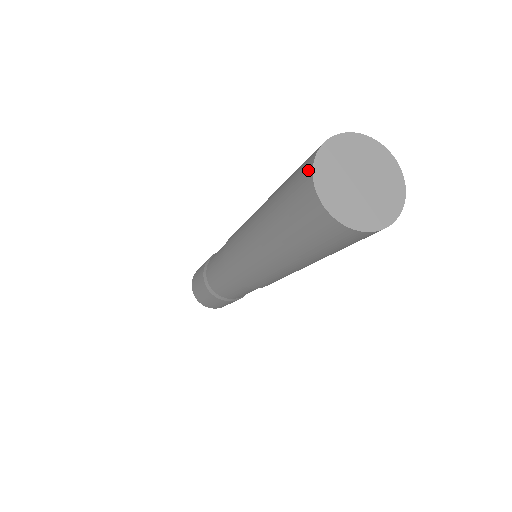
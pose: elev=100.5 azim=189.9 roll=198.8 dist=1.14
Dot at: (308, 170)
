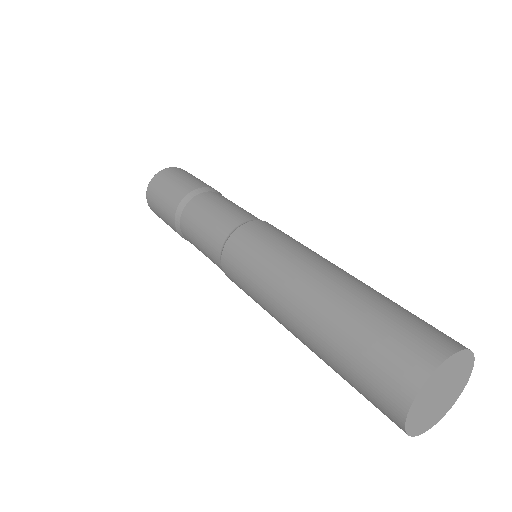
Dot at: (405, 392)
